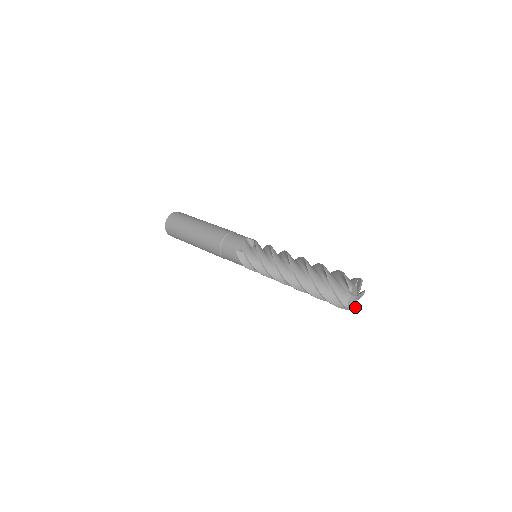
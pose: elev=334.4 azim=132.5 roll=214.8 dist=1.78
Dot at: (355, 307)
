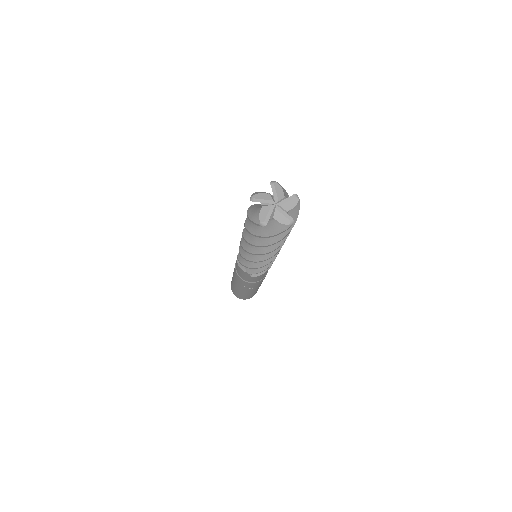
Dot at: (263, 219)
